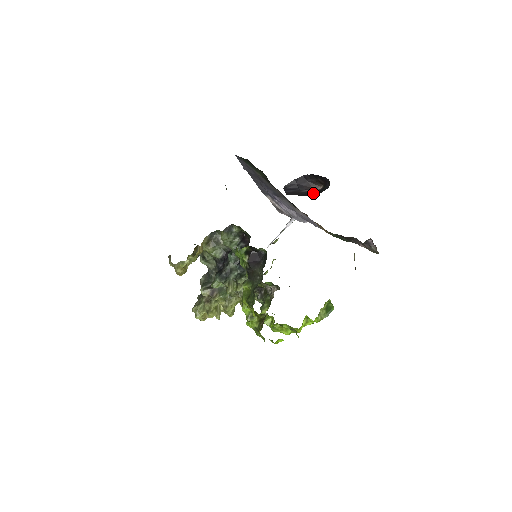
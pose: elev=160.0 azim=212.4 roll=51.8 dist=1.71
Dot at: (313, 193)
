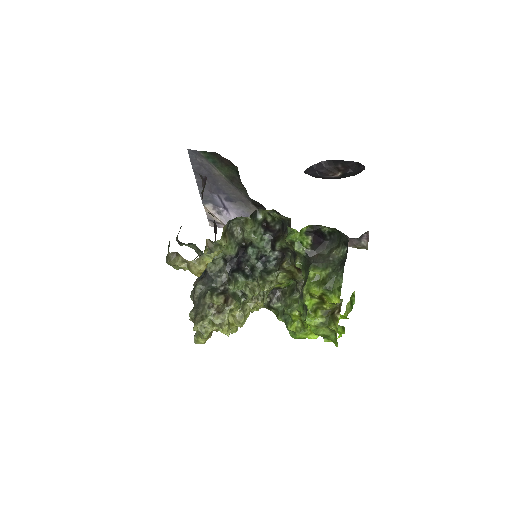
Dot at: (340, 177)
